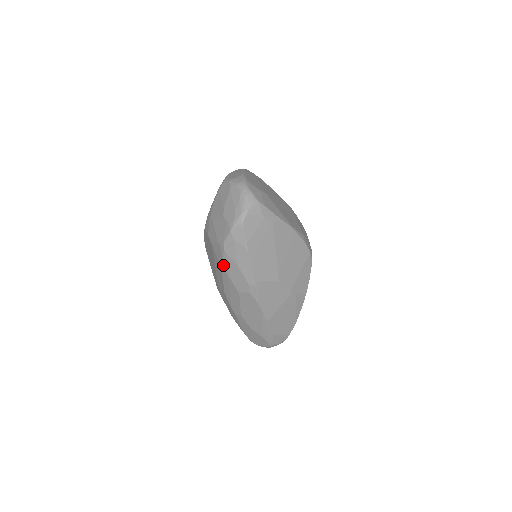
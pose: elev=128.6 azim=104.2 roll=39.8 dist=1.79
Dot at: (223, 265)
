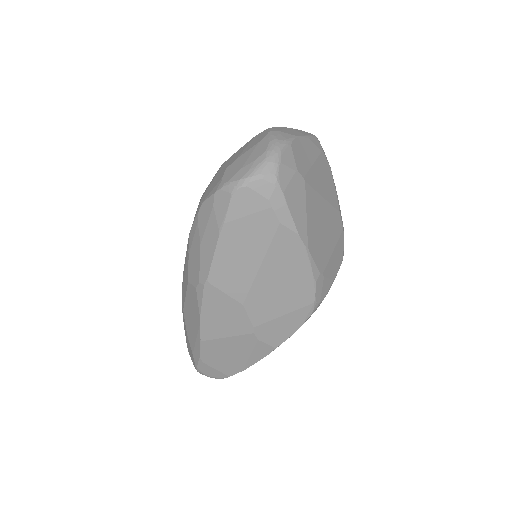
Dot at: (190, 232)
